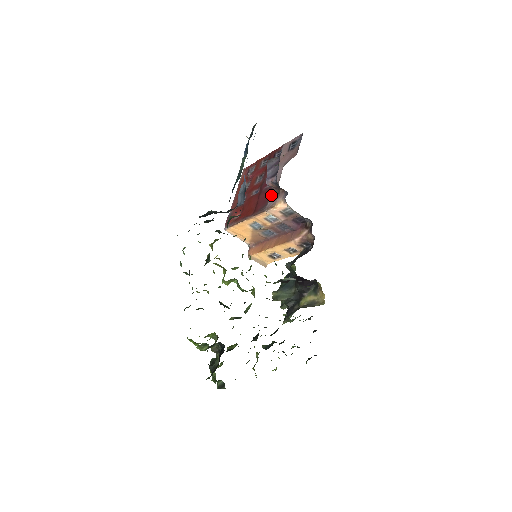
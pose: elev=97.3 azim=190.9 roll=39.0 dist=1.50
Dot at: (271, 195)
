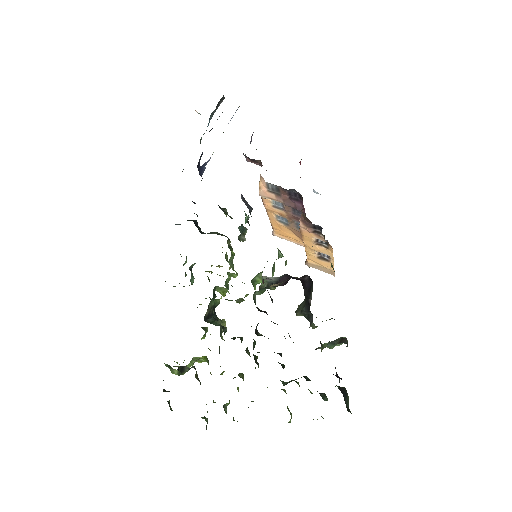
Dot at: occluded
